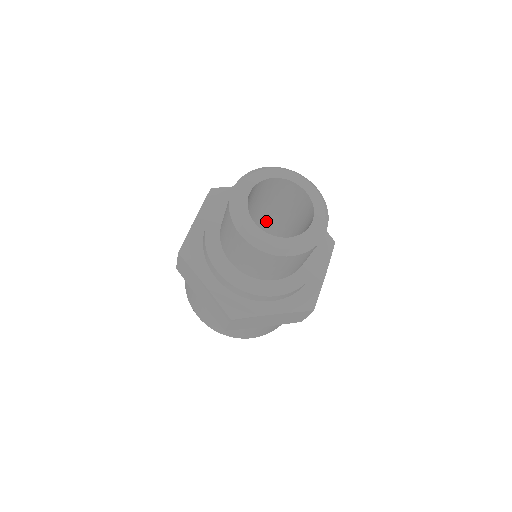
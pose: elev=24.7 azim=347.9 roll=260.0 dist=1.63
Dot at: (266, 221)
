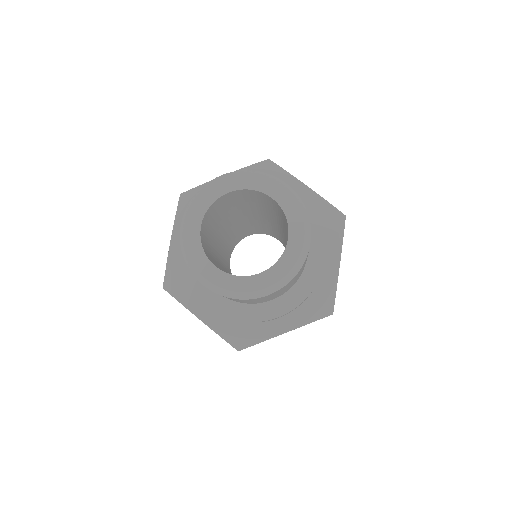
Dot at: (284, 233)
